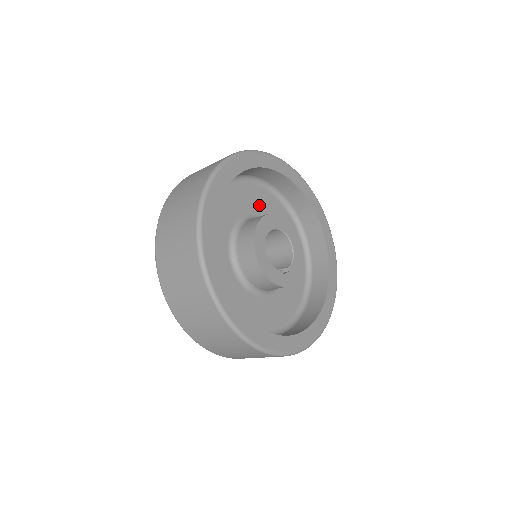
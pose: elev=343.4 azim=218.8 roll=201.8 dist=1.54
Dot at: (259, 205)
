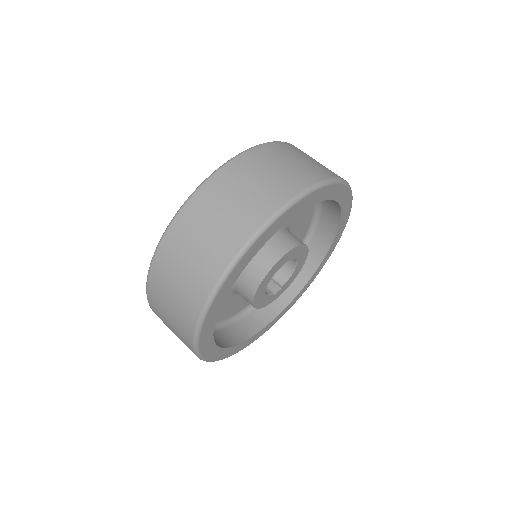
Dot at: occluded
